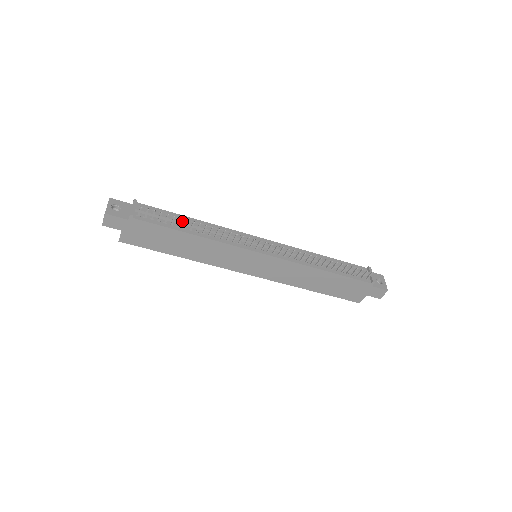
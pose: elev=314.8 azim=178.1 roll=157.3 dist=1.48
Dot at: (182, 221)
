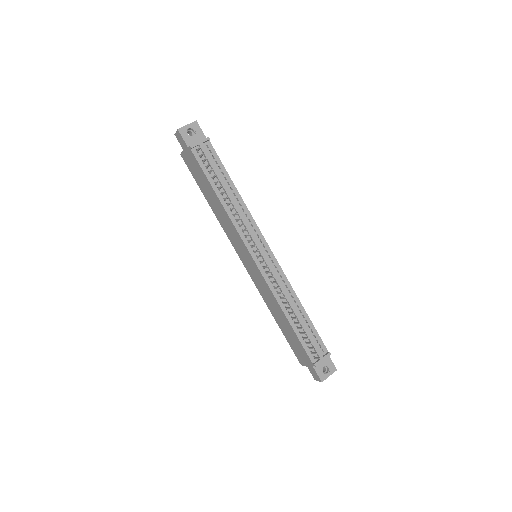
Dot at: (222, 183)
